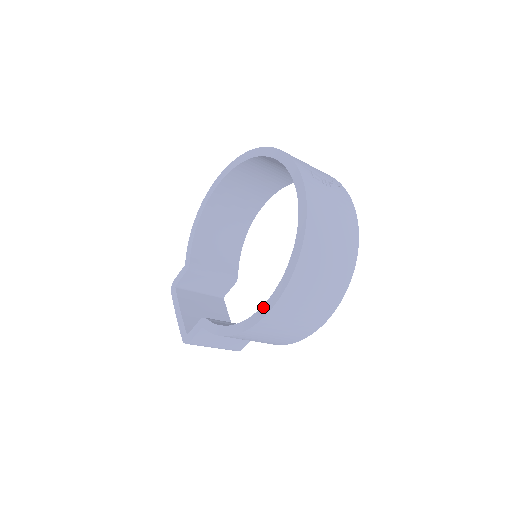
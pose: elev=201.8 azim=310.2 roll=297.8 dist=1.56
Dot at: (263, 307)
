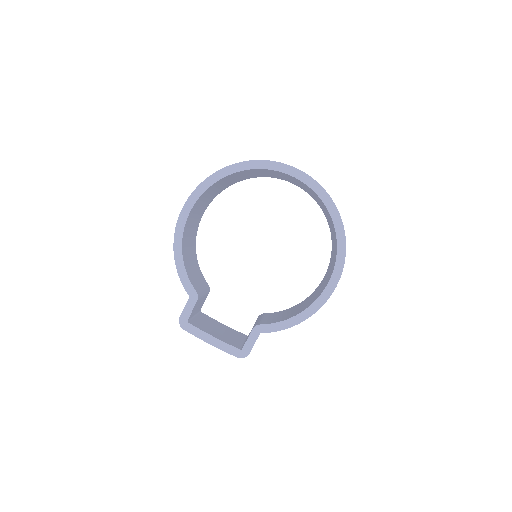
Dot at: (329, 284)
